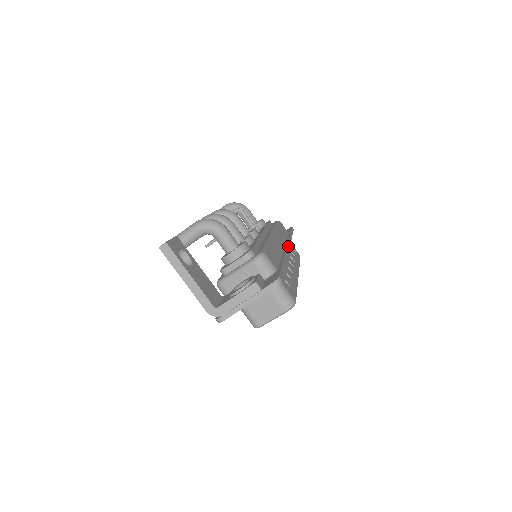
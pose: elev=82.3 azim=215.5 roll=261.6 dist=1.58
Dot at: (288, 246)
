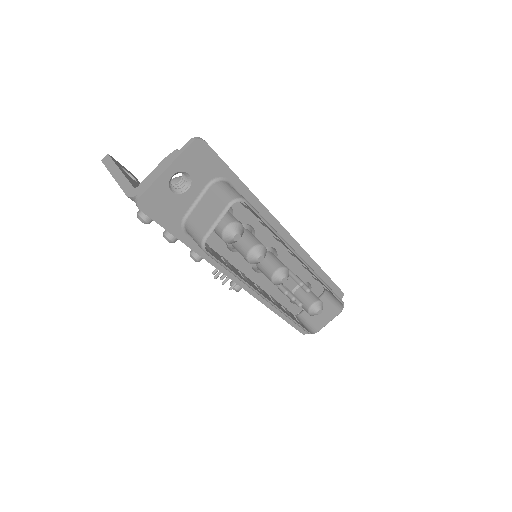
Dot at: (289, 234)
